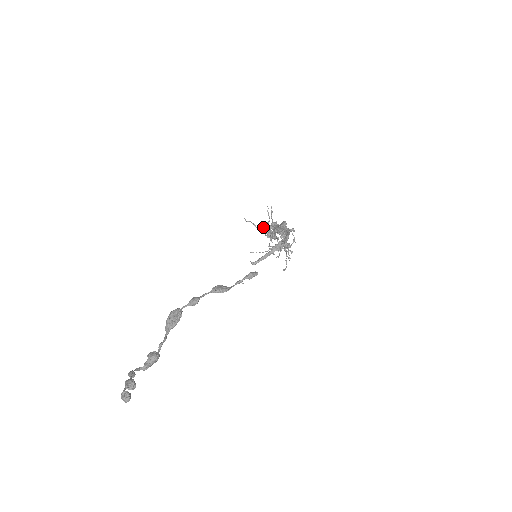
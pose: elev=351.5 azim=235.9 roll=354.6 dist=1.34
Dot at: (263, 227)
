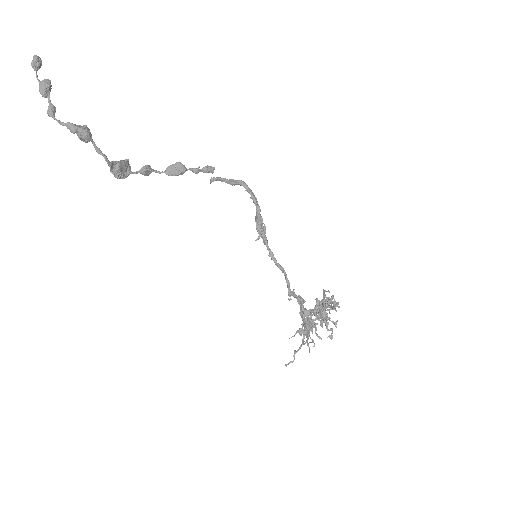
Dot at: (298, 330)
